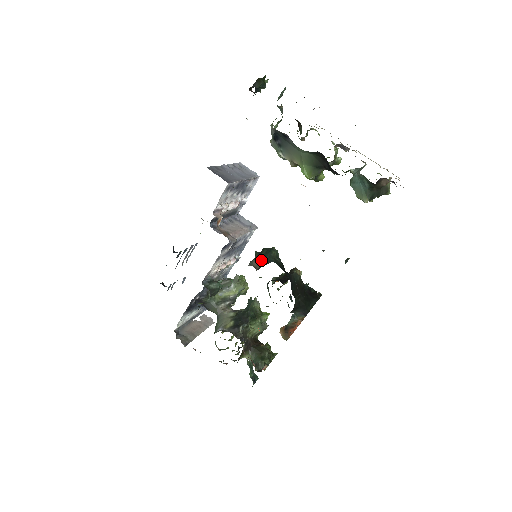
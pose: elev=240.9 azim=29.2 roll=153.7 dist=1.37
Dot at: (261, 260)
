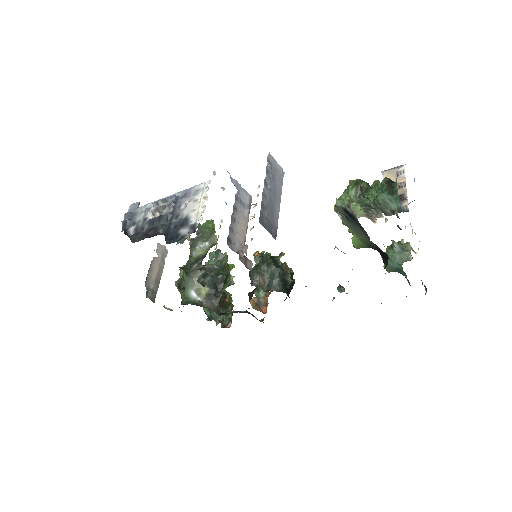
Dot at: (268, 277)
